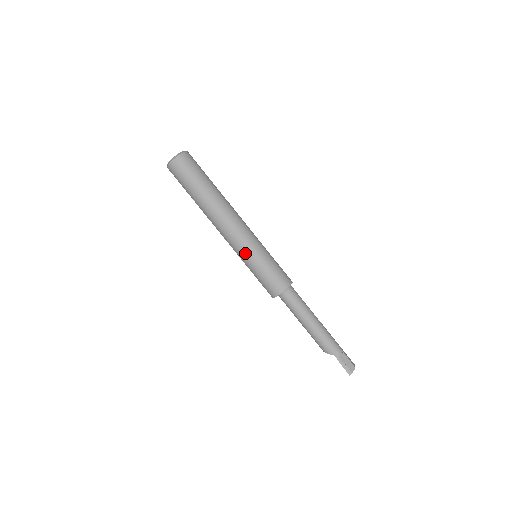
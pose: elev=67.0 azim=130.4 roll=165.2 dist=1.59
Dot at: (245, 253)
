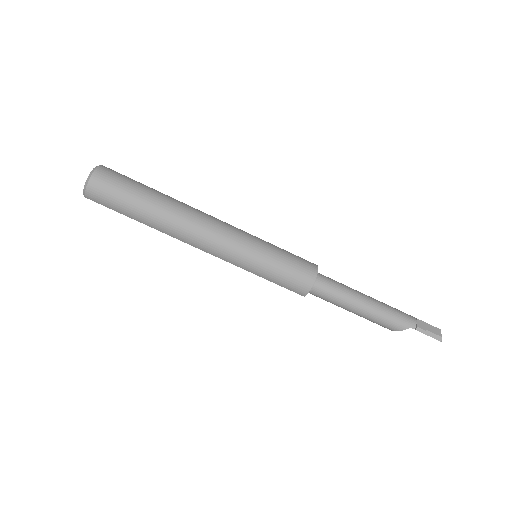
Dot at: (244, 256)
